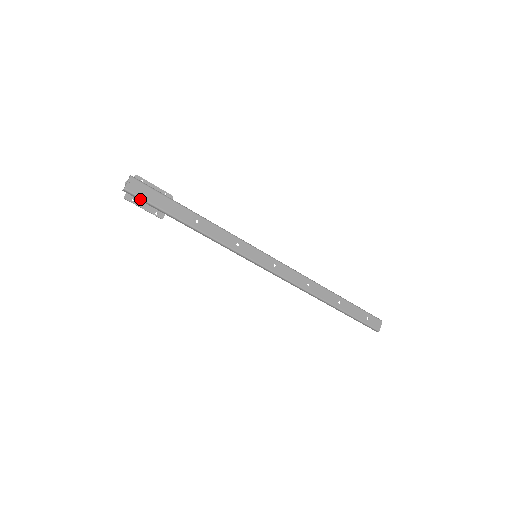
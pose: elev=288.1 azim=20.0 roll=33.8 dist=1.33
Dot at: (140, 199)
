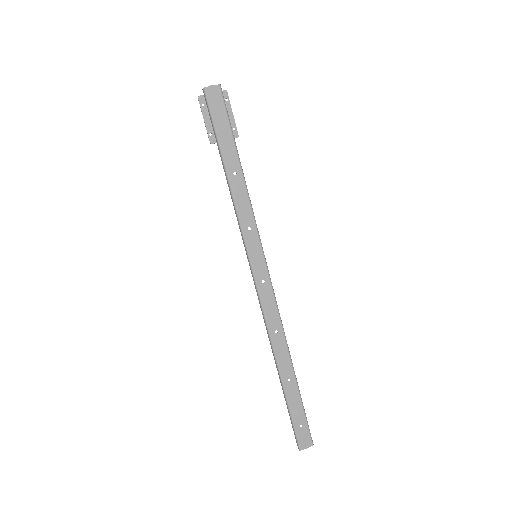
Dot at: (208, 109)
